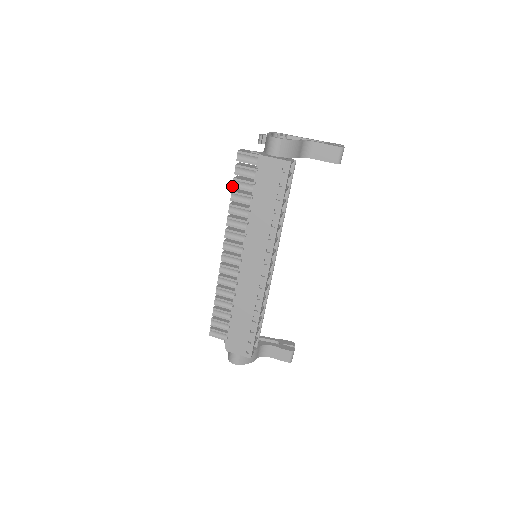
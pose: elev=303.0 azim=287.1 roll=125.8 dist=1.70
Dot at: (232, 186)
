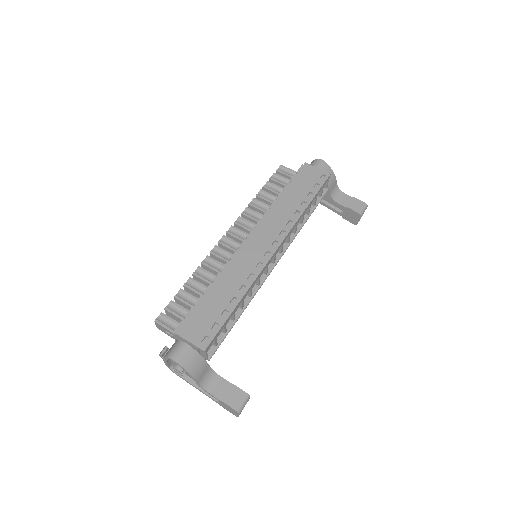
Dot at: (263, 186)
